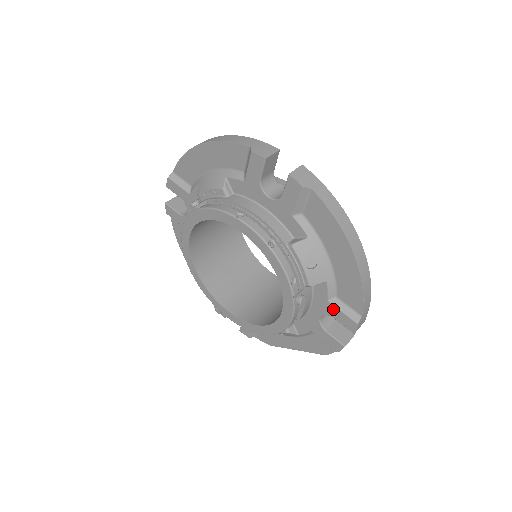
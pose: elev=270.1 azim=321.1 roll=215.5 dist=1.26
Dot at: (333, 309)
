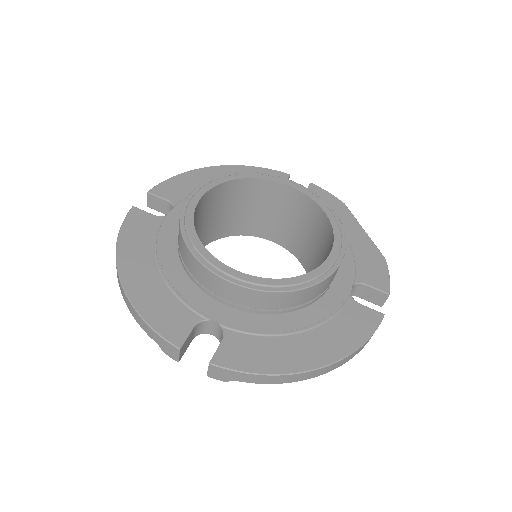
Dot at: occluded
